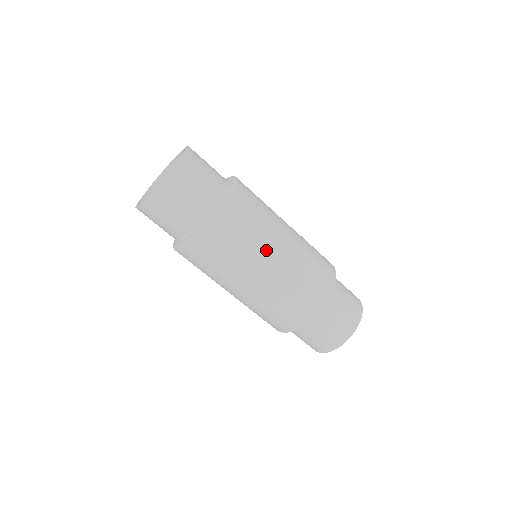
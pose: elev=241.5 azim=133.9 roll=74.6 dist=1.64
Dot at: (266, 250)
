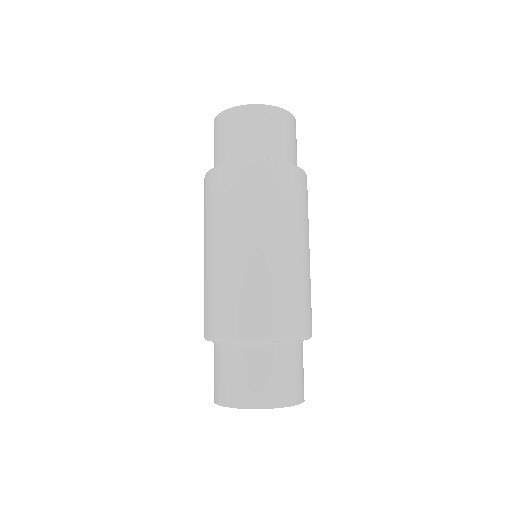
Dot at: (298, 234)
